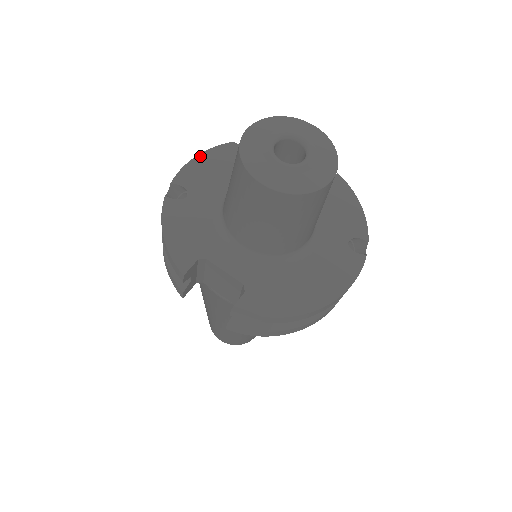
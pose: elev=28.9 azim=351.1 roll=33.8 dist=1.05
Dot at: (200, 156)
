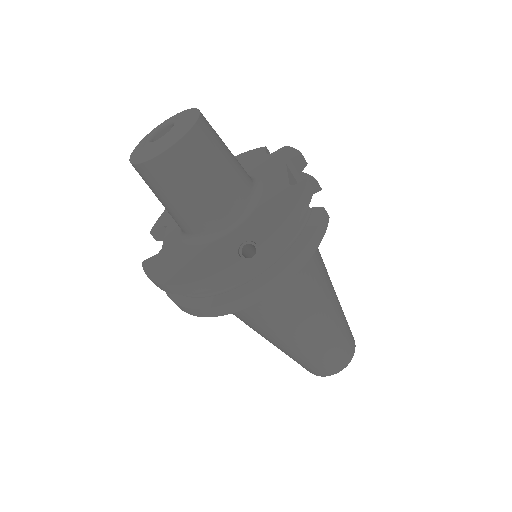
Dot at: (236, 156)
